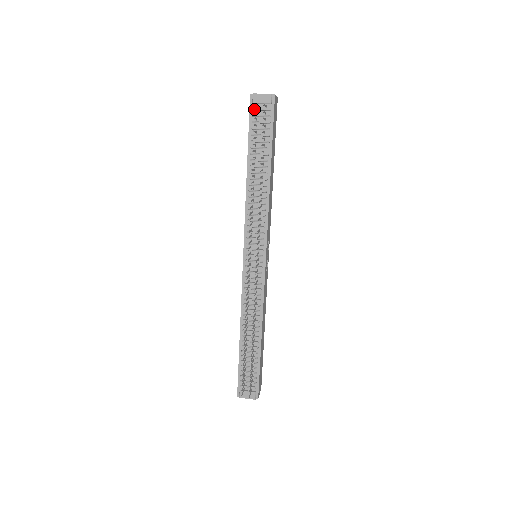
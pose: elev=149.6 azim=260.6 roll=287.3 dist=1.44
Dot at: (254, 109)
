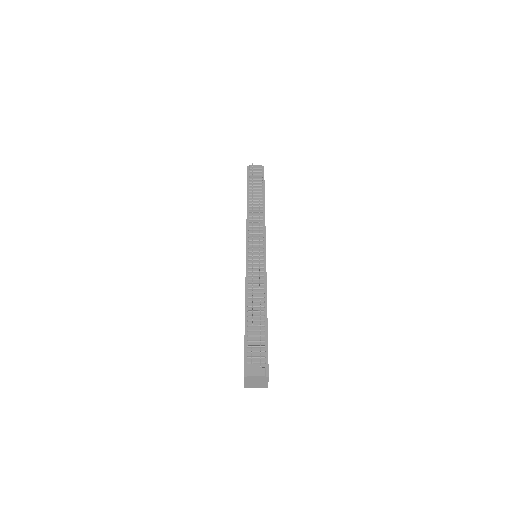
Dot at: (251, 171)
